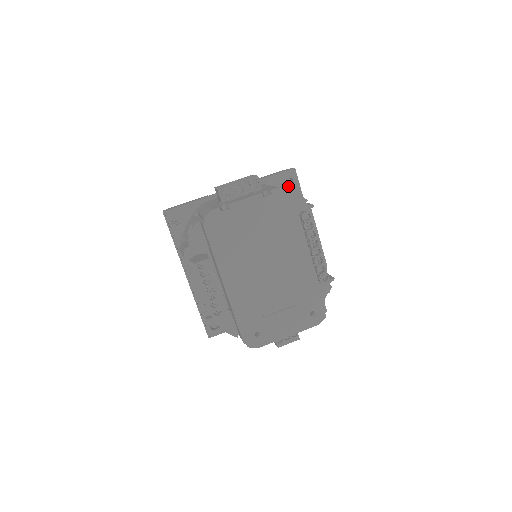
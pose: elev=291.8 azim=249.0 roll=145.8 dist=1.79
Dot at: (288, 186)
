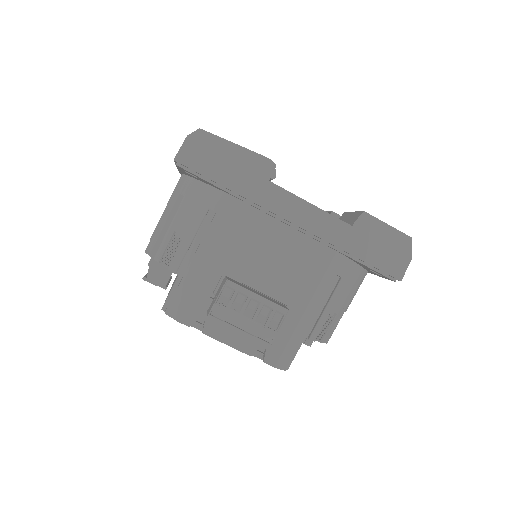
Dot at: occluded
